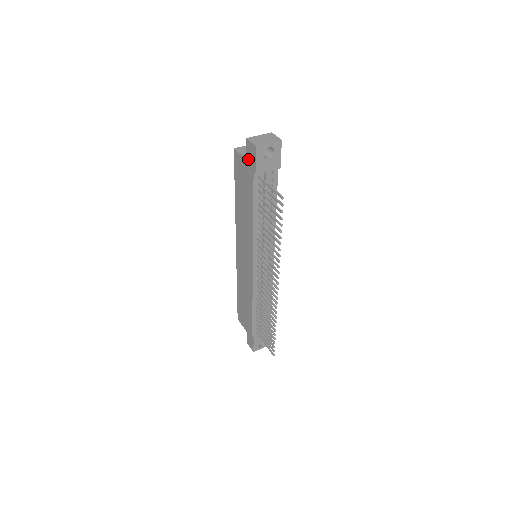
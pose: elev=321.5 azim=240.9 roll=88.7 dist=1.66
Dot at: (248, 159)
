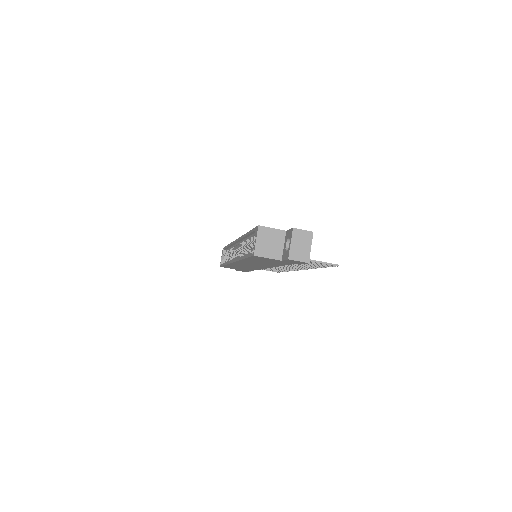
Dot at: occluded
